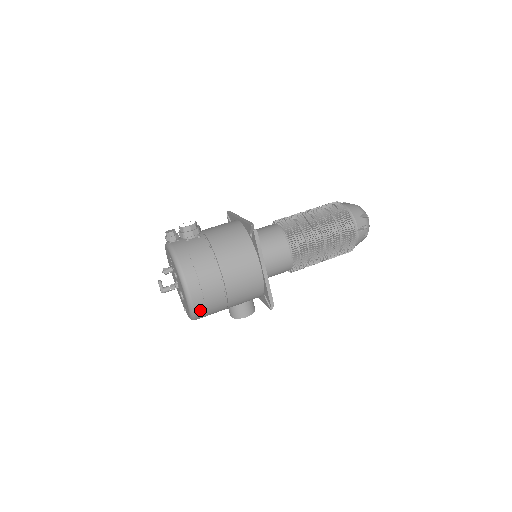
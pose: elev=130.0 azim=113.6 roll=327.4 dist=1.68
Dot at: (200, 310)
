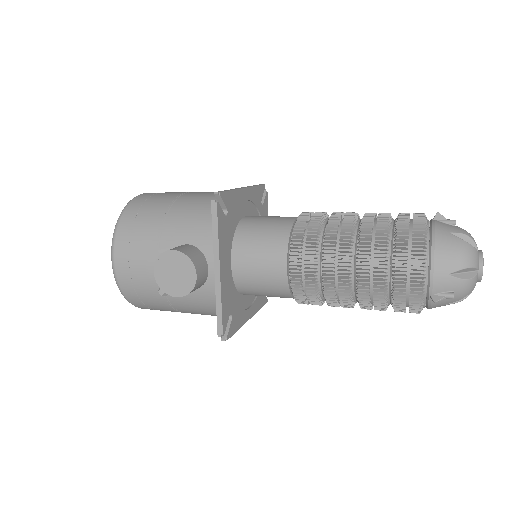
Dot at: (136, 205)
